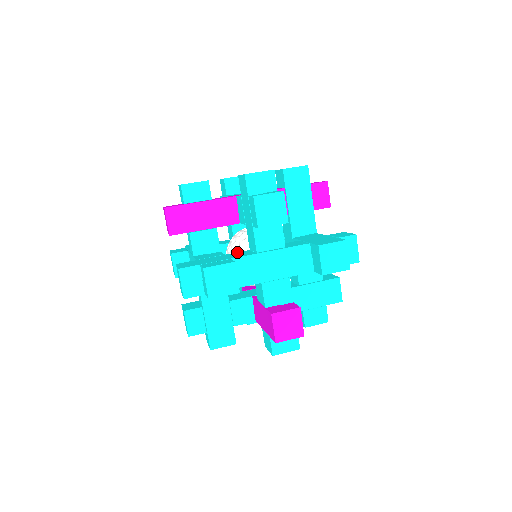
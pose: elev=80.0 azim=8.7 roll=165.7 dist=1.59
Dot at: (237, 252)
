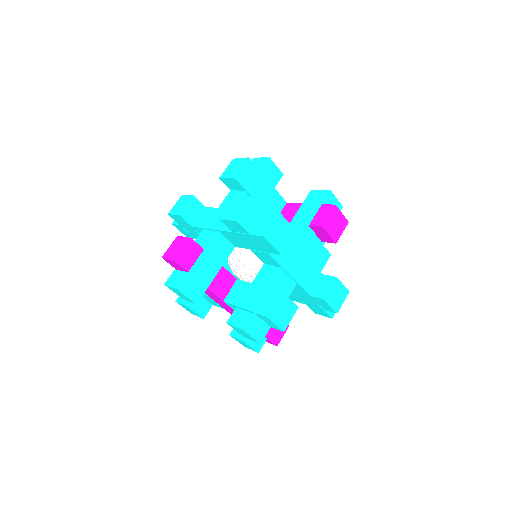
Dot at: occluded
